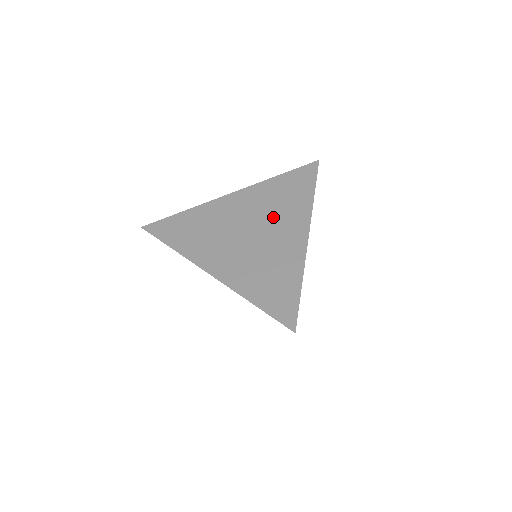
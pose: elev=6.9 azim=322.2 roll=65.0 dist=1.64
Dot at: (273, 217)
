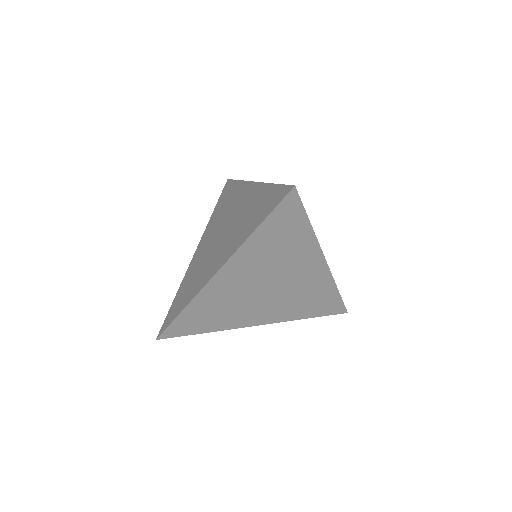
Dot at: (227, 214)
